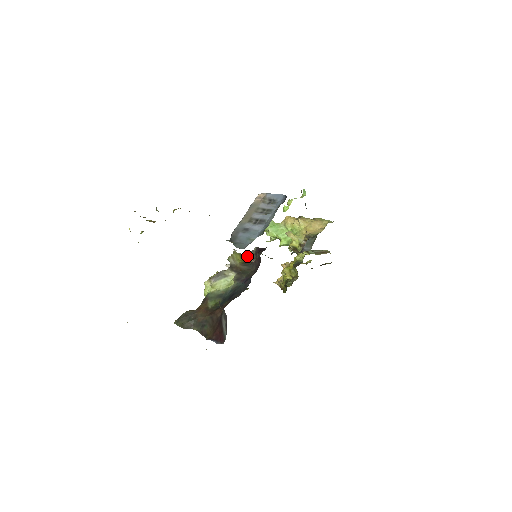
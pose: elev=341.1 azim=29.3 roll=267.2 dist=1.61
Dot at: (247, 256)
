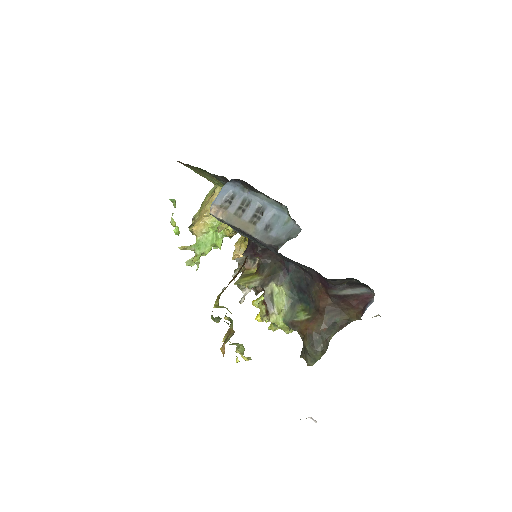
Dot at: (245, 271)
